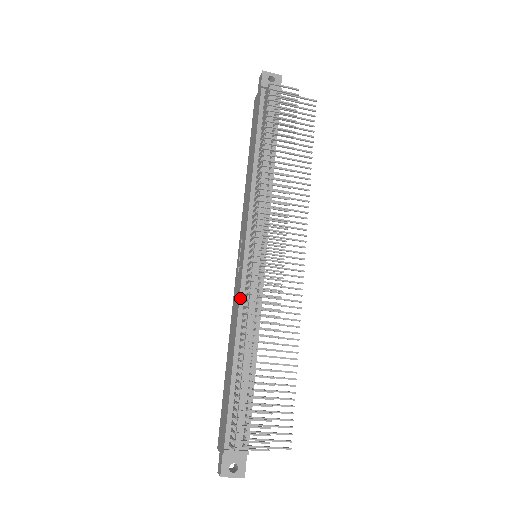
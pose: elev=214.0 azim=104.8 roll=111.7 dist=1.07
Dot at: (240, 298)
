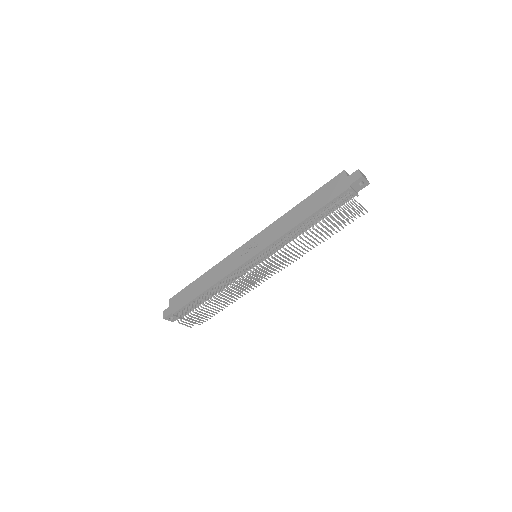
Dot at: (231, 273)
